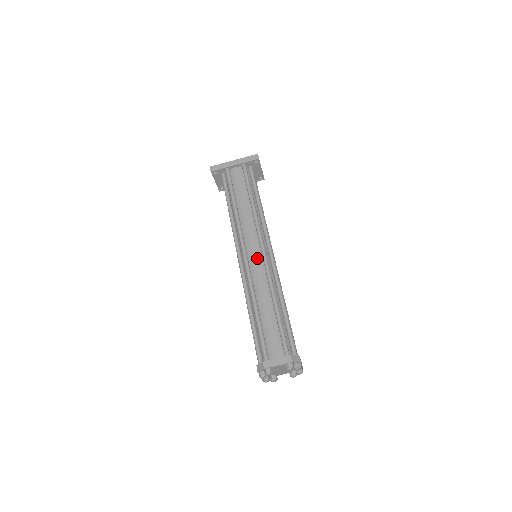
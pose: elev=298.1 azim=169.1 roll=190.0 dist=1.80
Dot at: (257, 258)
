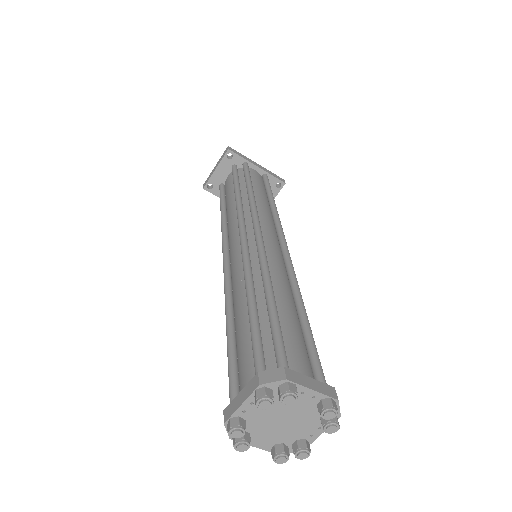
Dot at: (276, 247)
